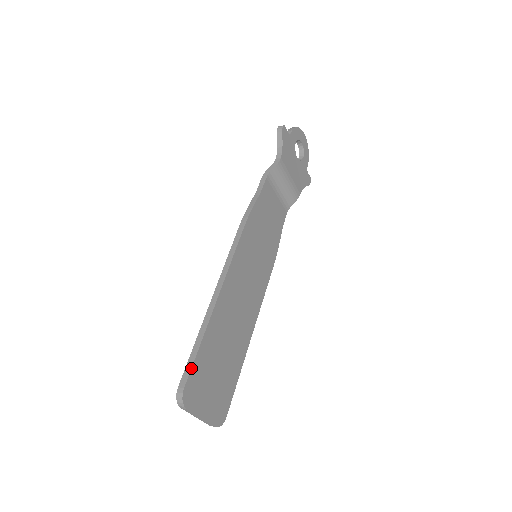
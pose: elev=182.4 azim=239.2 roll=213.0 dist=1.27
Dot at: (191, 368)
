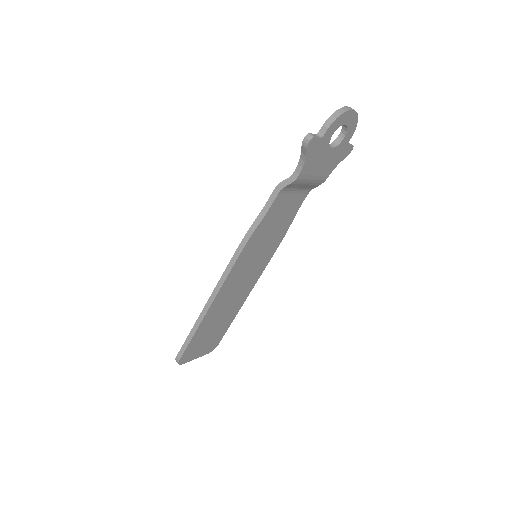
Dot at: (185, 350)
